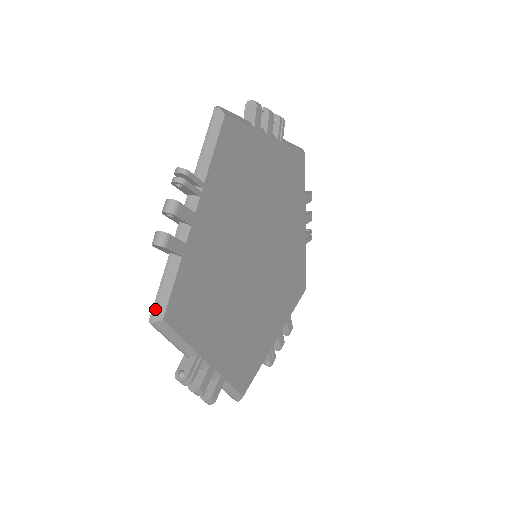
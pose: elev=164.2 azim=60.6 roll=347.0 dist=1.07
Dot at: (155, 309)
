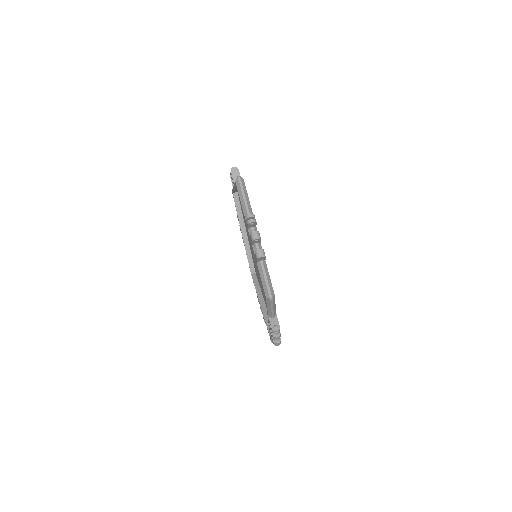
Dot at: (270, 291)
